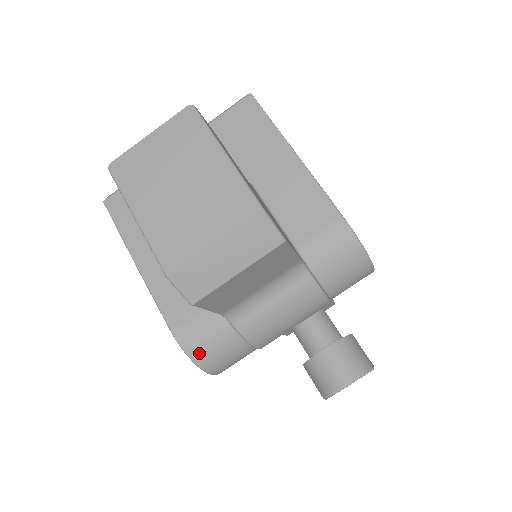
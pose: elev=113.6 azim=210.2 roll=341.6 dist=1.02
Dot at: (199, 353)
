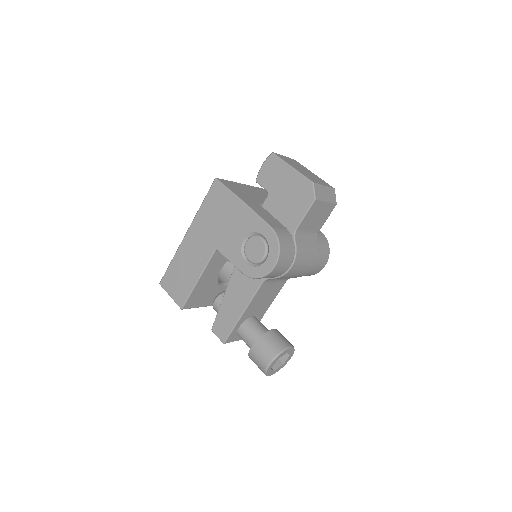
Dot at: (282, 243)
